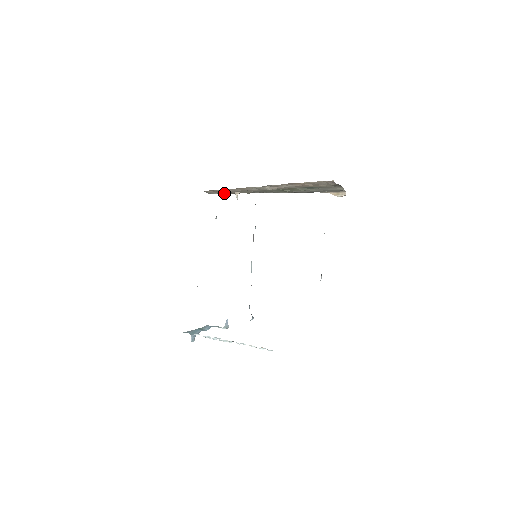
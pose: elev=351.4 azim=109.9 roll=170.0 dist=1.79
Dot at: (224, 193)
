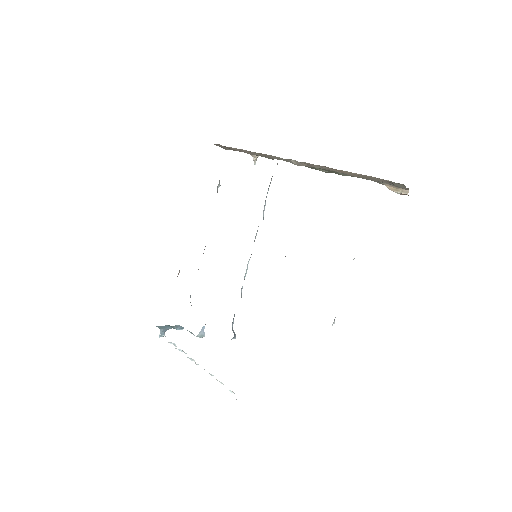
Dot at: occluded
